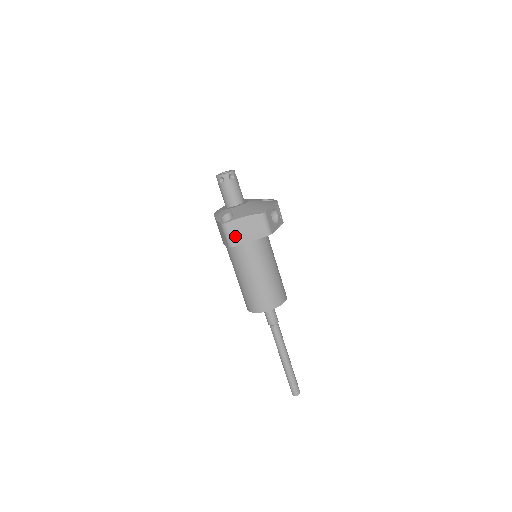
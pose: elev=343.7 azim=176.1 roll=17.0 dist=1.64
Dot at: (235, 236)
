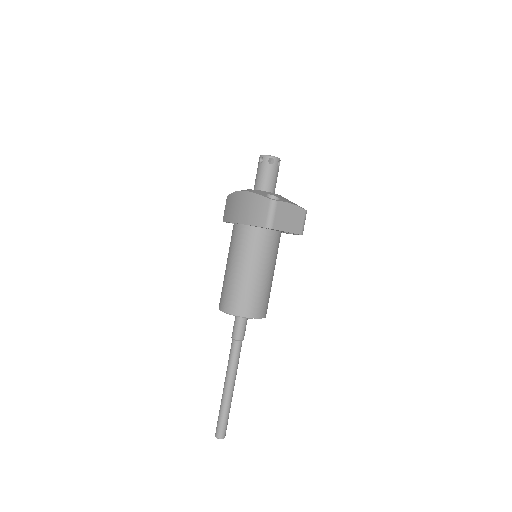
Dot at: (278, 219)
